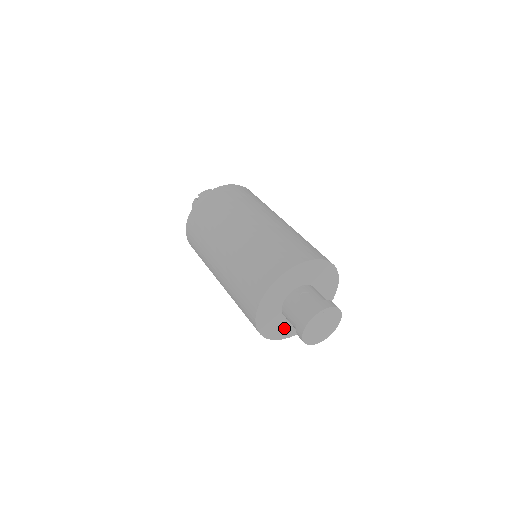
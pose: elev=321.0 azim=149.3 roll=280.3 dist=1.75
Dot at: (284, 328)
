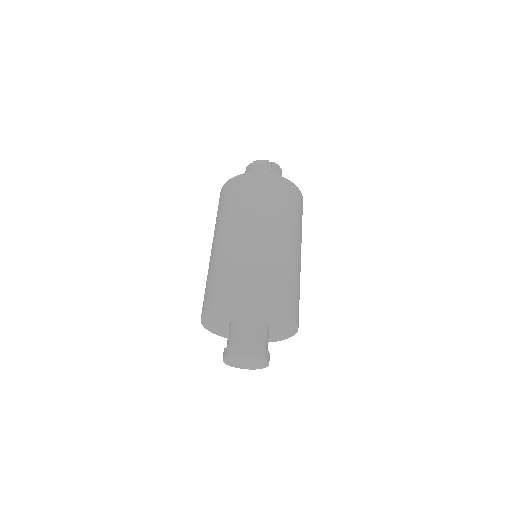
Dot at: occluded
